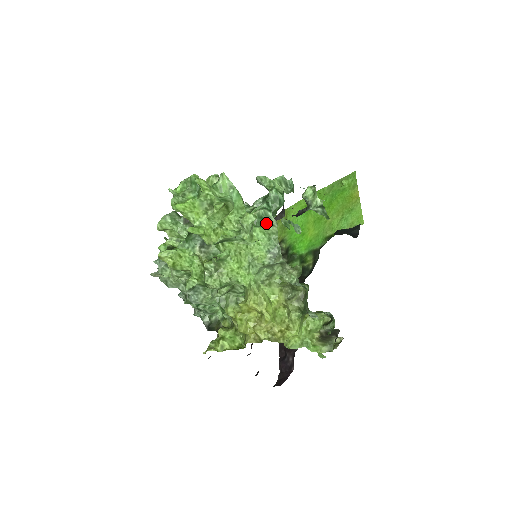
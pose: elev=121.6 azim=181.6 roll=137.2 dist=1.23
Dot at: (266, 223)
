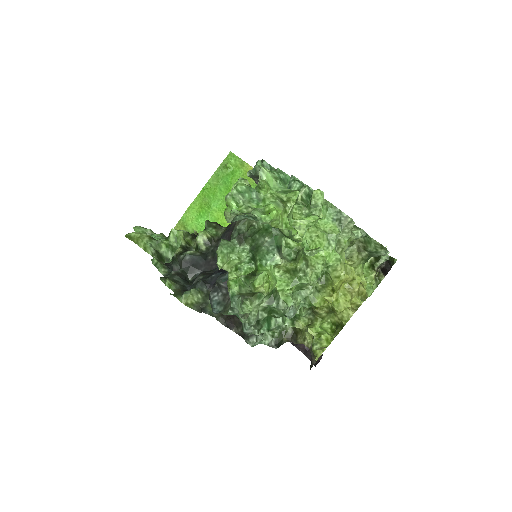
Dot at: occluded
